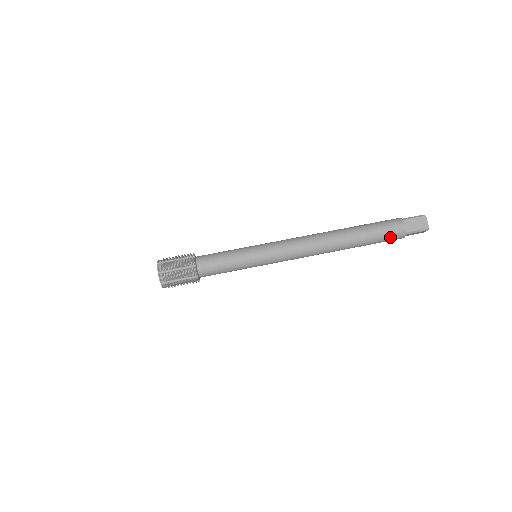
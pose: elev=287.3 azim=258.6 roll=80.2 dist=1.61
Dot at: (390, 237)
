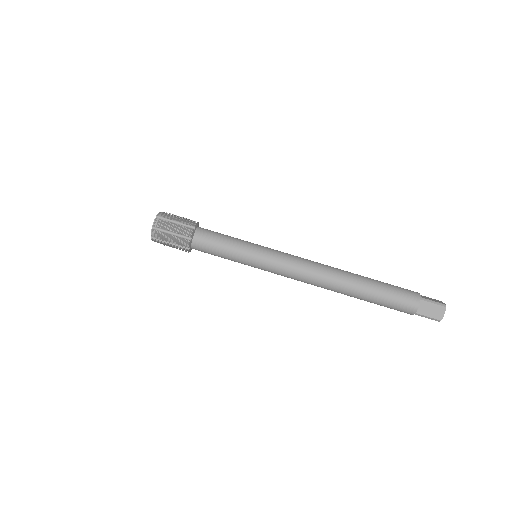
Dot at: (397, 308)
